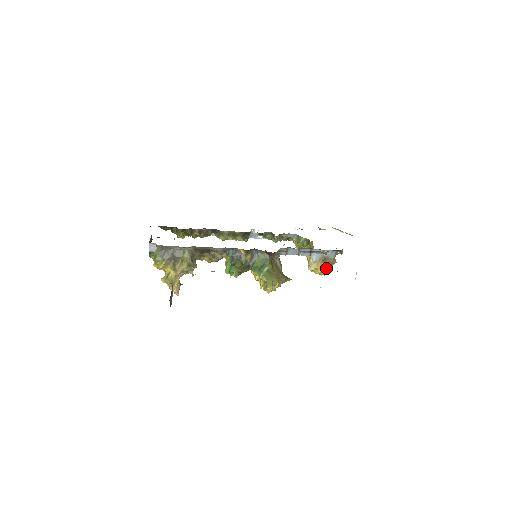
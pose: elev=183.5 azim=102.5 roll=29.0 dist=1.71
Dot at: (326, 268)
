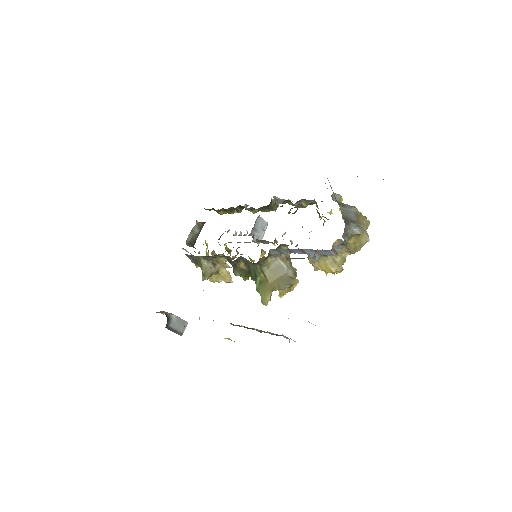
Dot at: occluded
